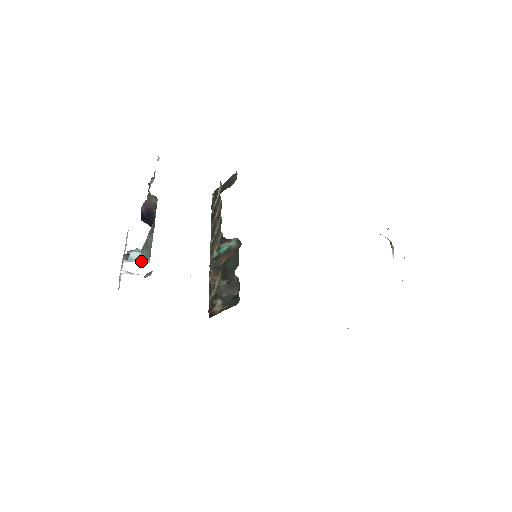
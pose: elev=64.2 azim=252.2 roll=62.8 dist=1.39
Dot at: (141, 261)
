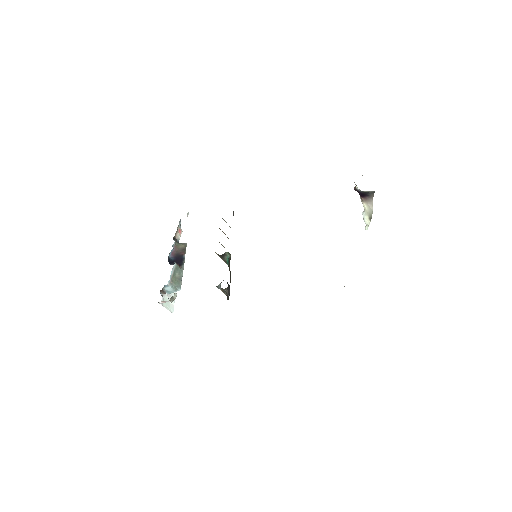
Dot at: (175, 291)
